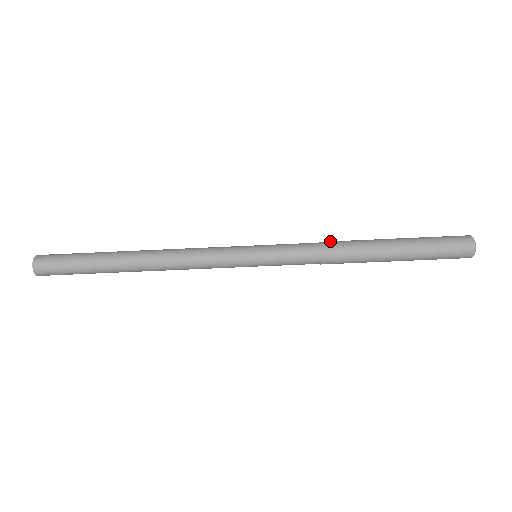
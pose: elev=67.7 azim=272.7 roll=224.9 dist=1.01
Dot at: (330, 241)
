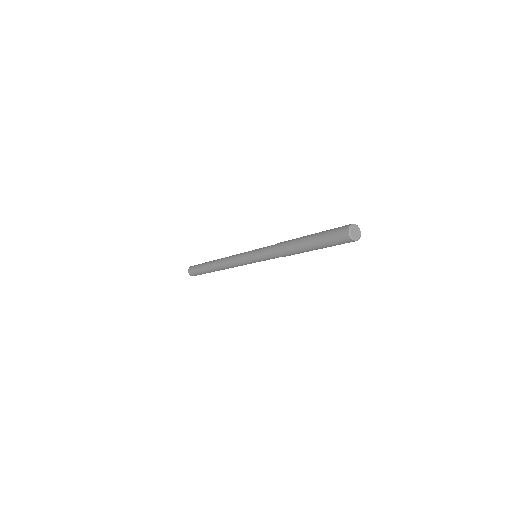
Dot at: (279, 247)
